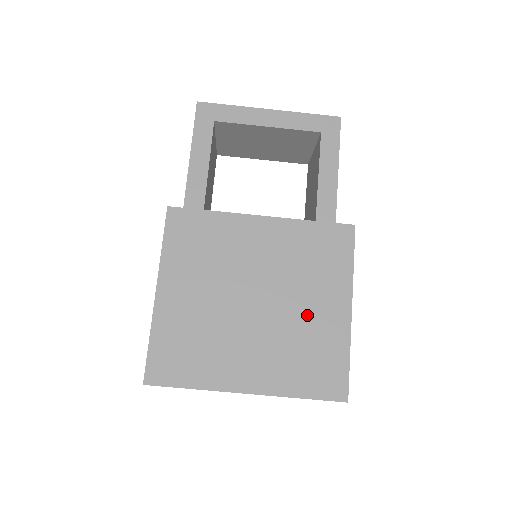
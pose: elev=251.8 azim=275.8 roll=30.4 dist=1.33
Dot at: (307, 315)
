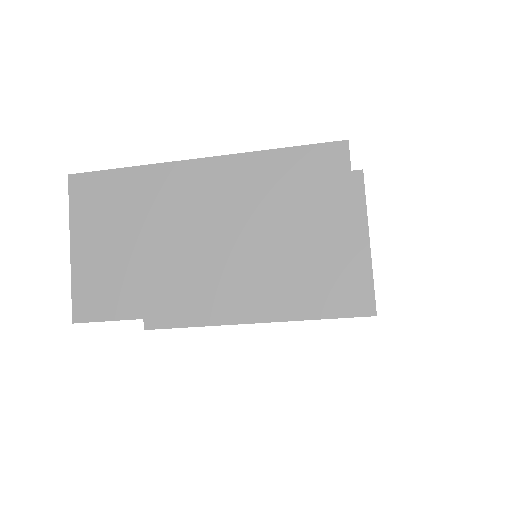
Dot at: occluded
